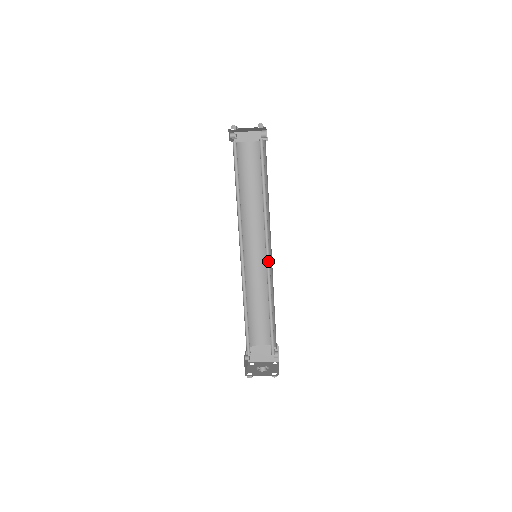
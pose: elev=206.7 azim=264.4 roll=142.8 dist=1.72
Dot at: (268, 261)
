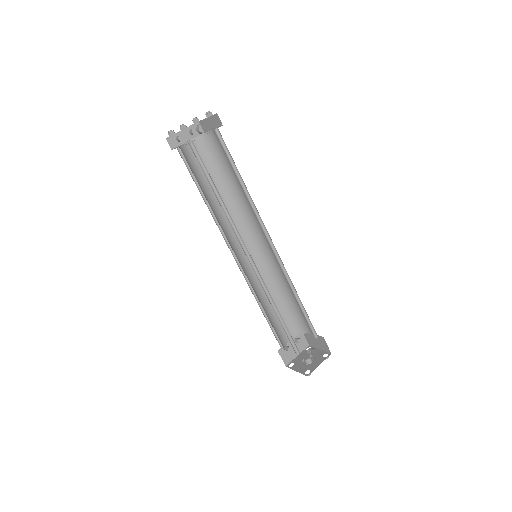
Dot at: (256, 267)
